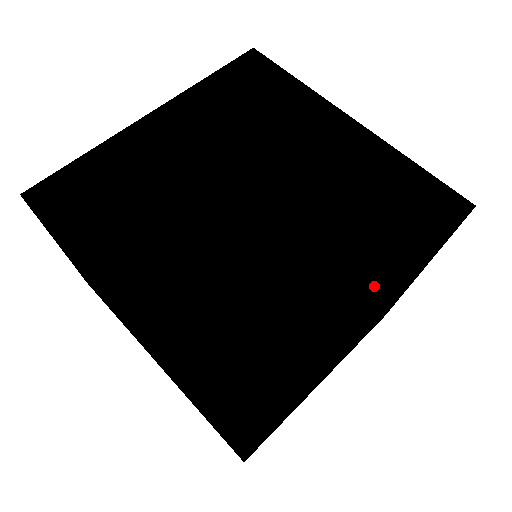
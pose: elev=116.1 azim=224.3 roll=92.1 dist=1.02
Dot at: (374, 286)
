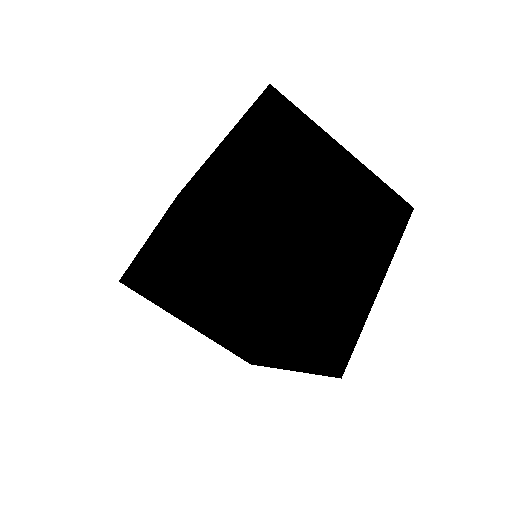
Dot at: (285, 366)
